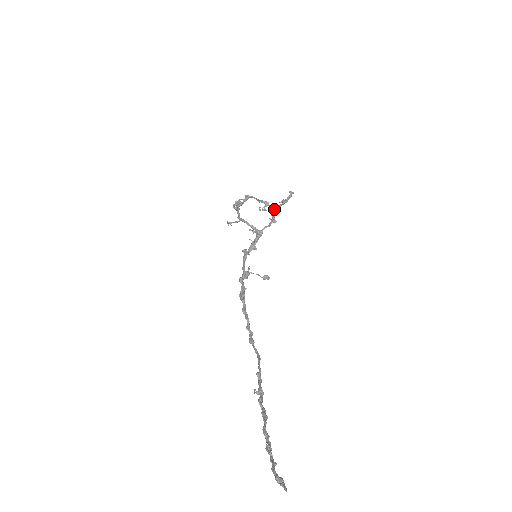
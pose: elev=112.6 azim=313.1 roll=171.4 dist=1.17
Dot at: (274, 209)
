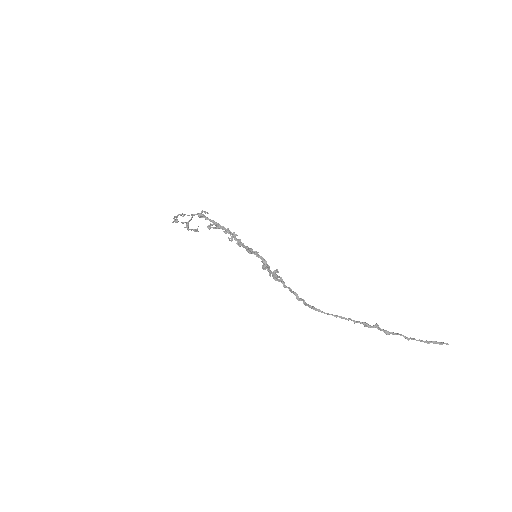
Dot at: (228, 229)
